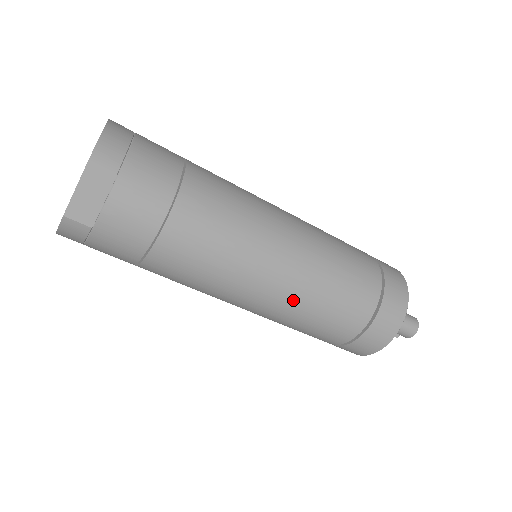
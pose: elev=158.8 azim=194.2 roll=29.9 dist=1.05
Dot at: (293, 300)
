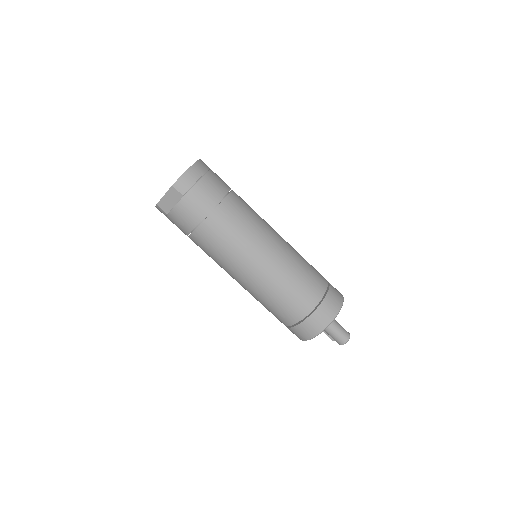
Dot at: (256, 290)
